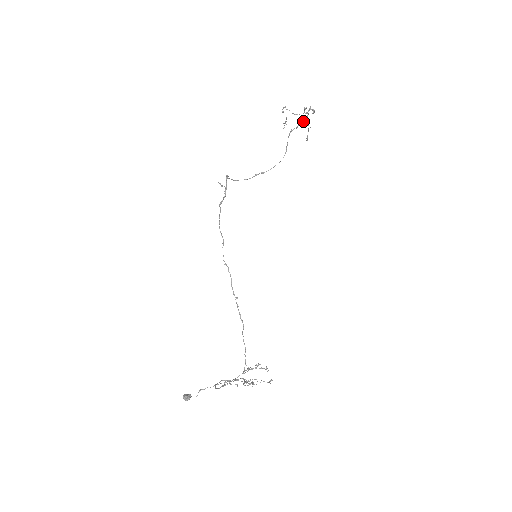
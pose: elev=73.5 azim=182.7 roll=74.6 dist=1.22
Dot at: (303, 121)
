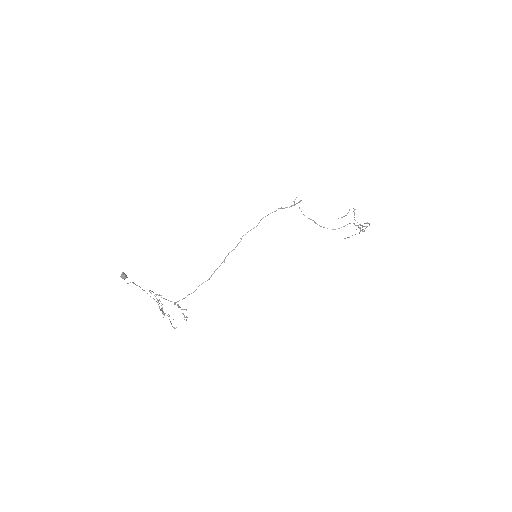
Dot at: occluded
